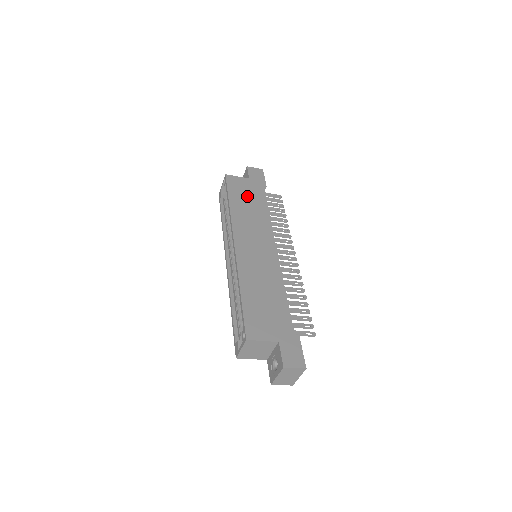
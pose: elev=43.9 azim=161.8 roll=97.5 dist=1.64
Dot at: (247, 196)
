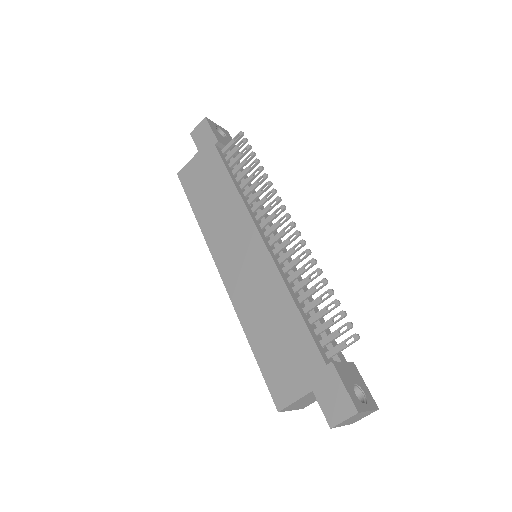
Dot at: (206, 183)
